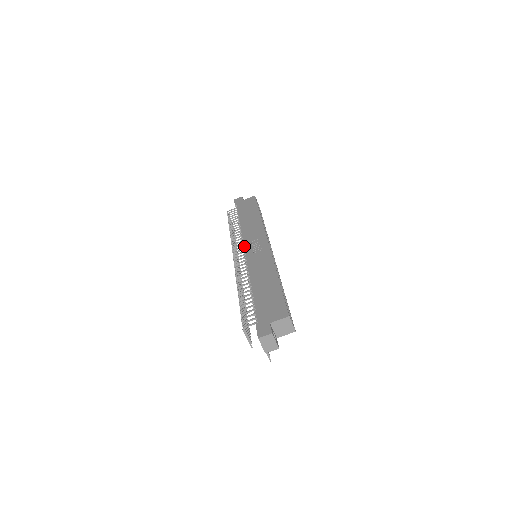
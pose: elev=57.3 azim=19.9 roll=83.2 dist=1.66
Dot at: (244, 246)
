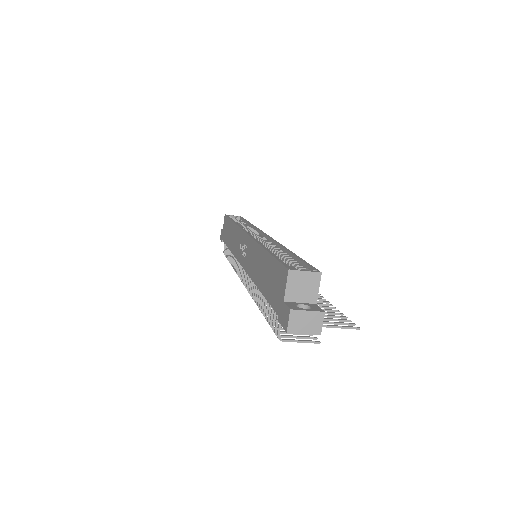
Dot at: occluded
